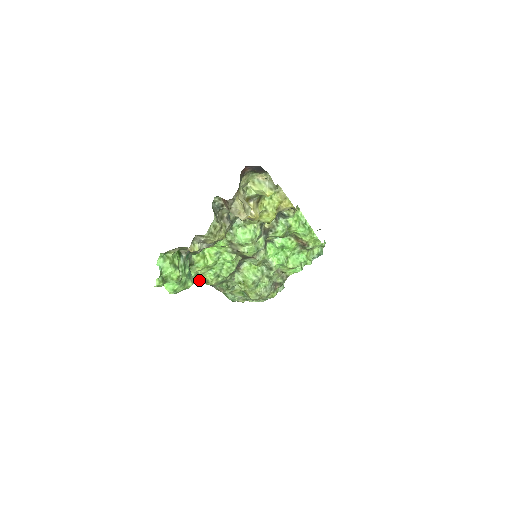
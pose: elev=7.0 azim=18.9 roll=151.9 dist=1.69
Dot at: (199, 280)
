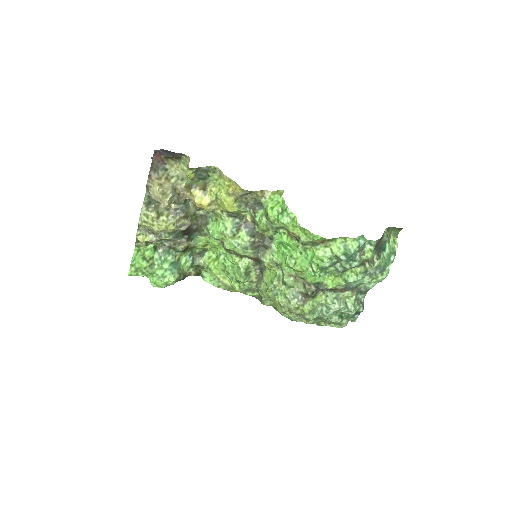
Dot at: (222, 285)
